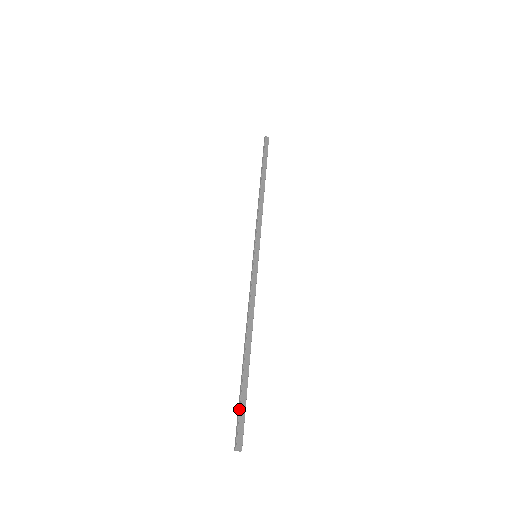
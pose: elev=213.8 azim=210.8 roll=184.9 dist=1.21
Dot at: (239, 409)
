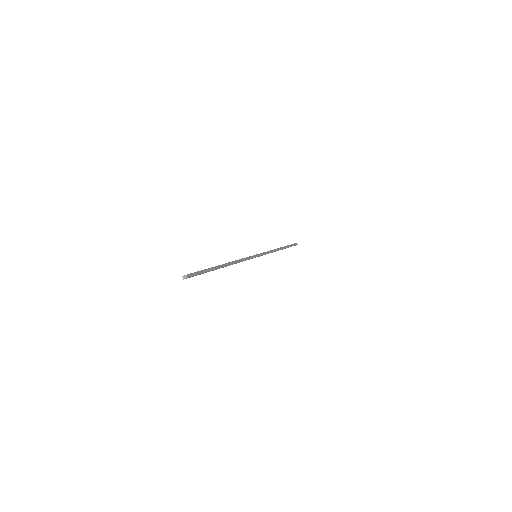
Dot at: occluded
